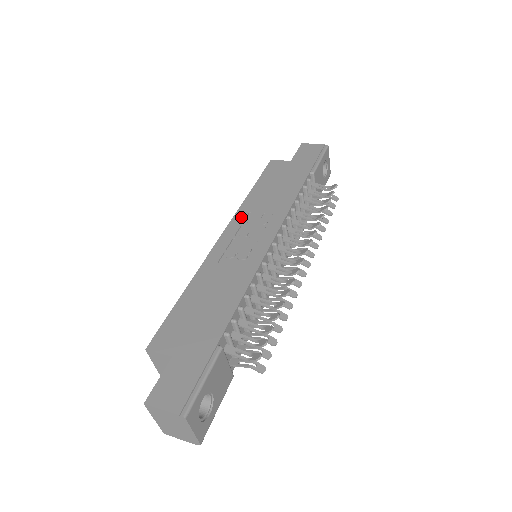
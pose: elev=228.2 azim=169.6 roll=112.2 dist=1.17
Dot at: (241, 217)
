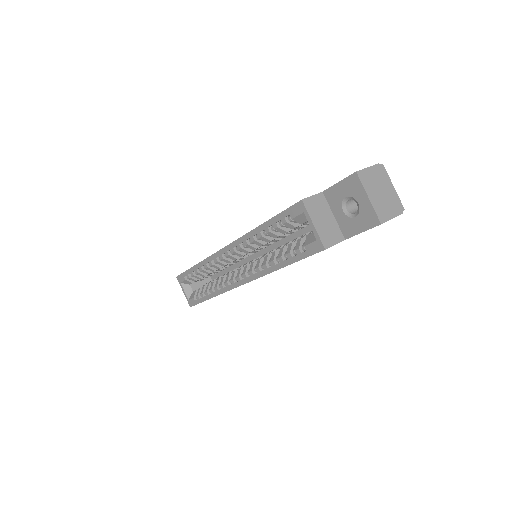
Dot at: occluded
